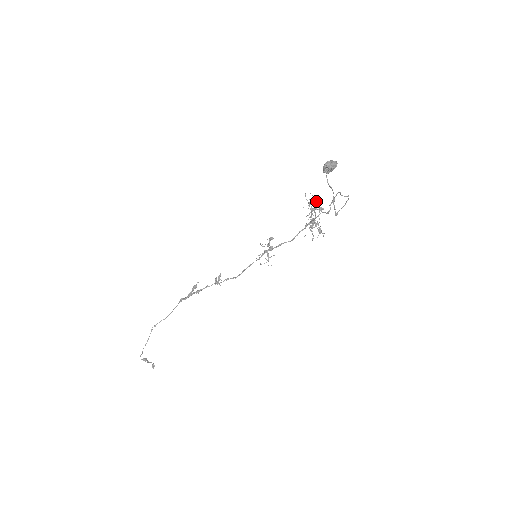
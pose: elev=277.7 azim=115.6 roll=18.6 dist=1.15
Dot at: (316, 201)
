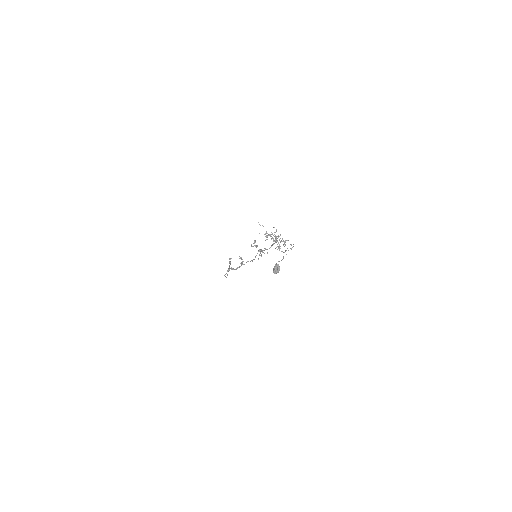
Dot at: (269, 235)
